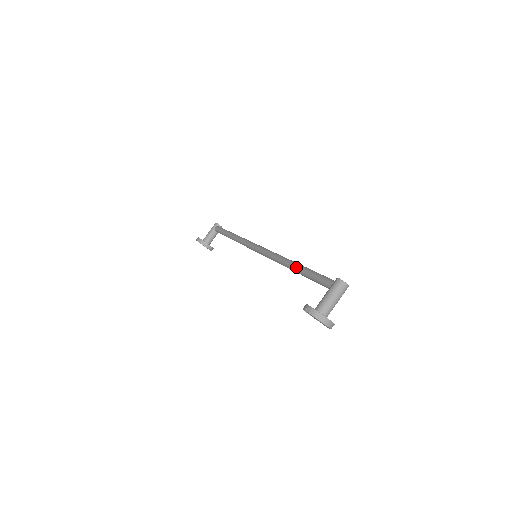
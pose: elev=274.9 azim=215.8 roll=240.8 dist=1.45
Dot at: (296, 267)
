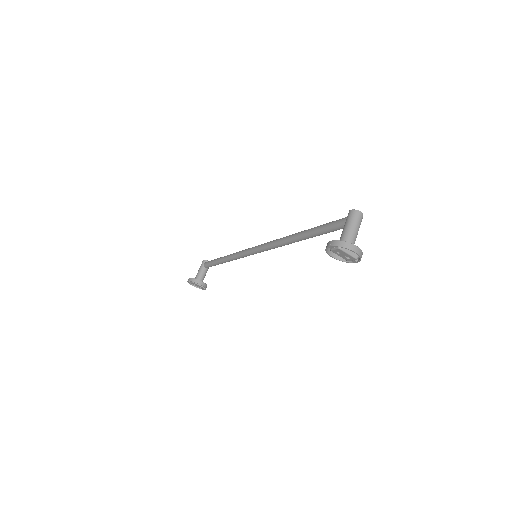
Dot at: (302, 233)
